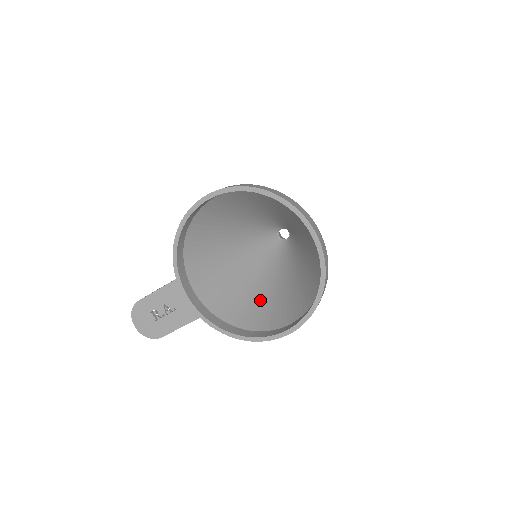
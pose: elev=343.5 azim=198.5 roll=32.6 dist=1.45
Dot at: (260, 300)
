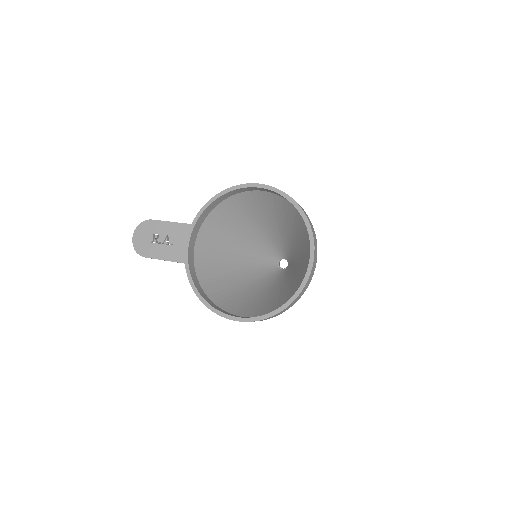
Dot at: (233, 289)
